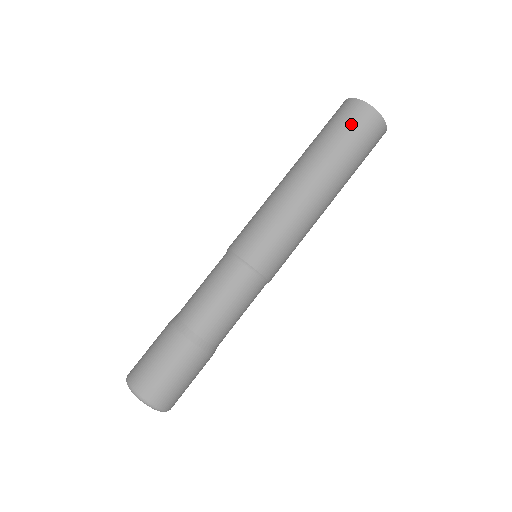
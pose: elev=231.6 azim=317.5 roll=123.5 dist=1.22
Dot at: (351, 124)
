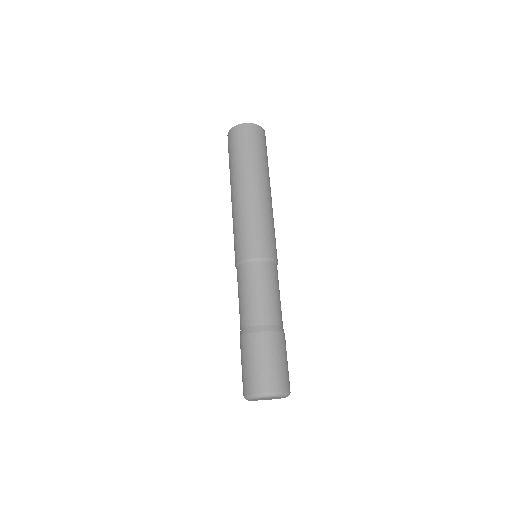
Dot at: (232, 145)
